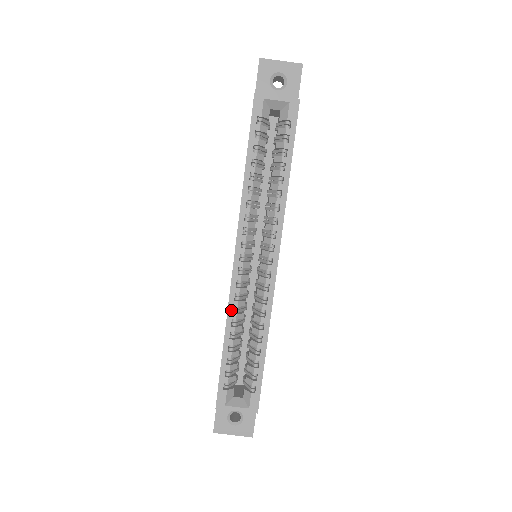
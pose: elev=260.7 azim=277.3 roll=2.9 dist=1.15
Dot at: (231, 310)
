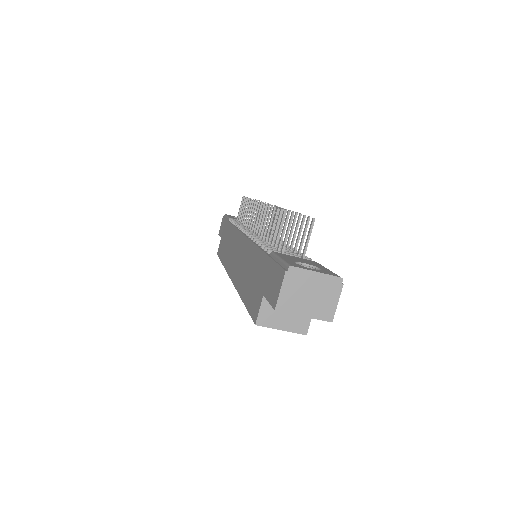
Dot at: occluded
